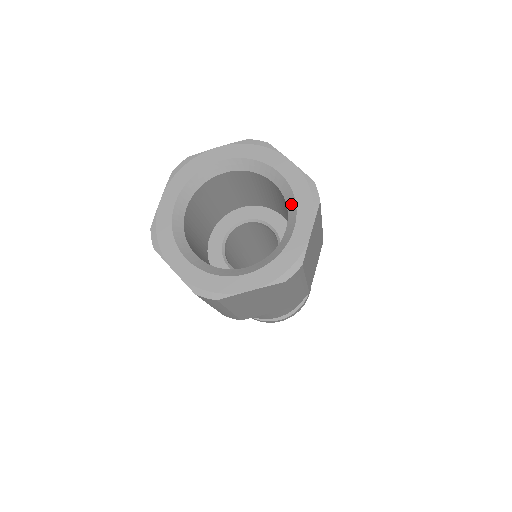
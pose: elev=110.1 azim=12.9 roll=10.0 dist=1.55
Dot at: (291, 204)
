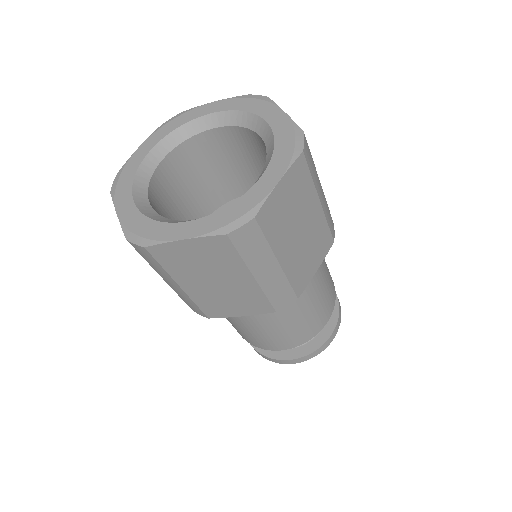
Dot at: (245, 119)
